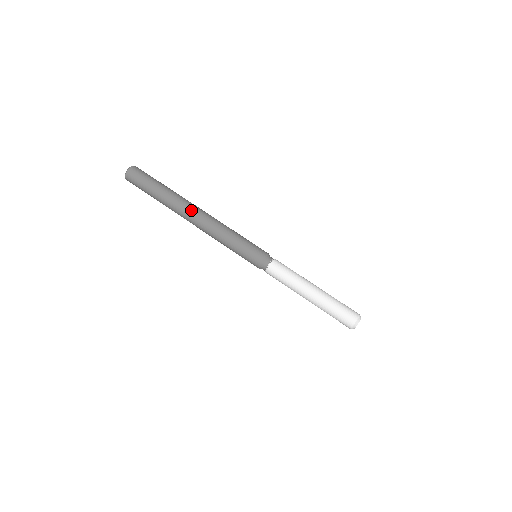
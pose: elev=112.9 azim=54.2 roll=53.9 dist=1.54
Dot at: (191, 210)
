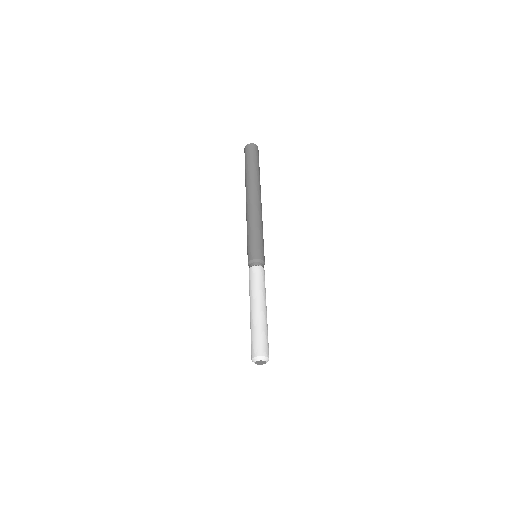
Dot at: (255, 193)
